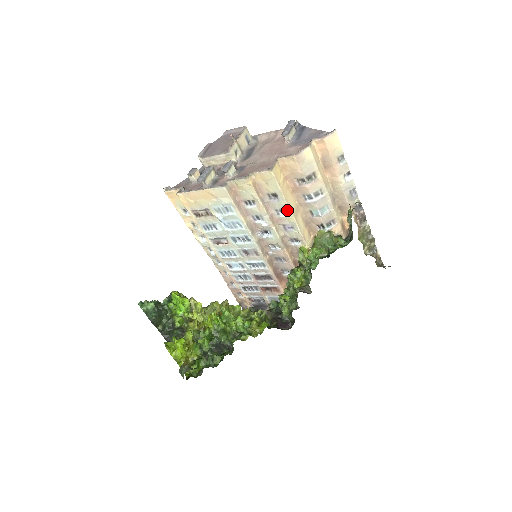
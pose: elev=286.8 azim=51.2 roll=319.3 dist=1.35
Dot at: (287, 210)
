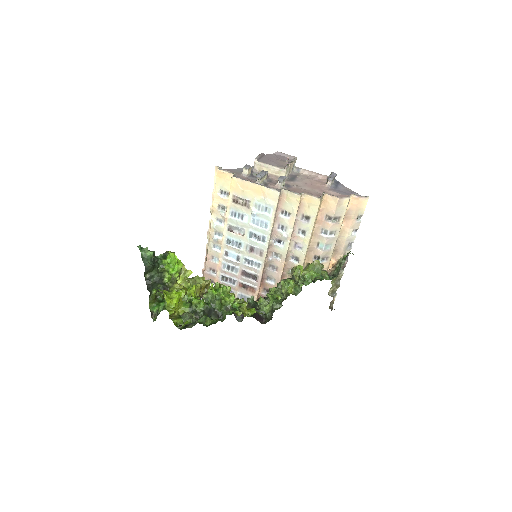
Dot at: (308, 233)
